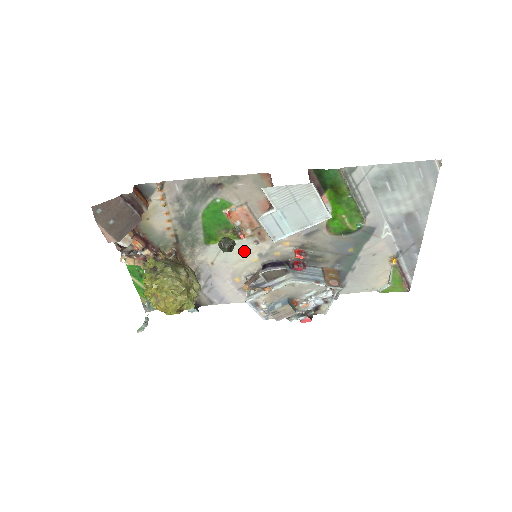
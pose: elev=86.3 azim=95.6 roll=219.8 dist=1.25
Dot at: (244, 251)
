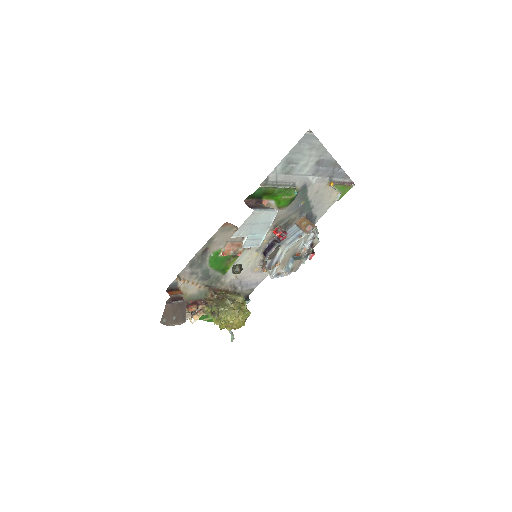
Dot at: (247, 257)
